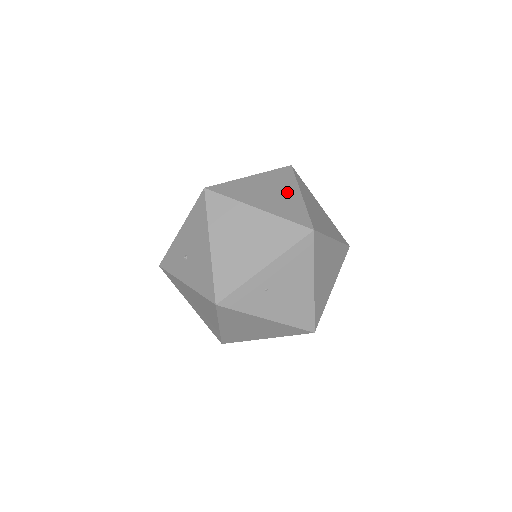
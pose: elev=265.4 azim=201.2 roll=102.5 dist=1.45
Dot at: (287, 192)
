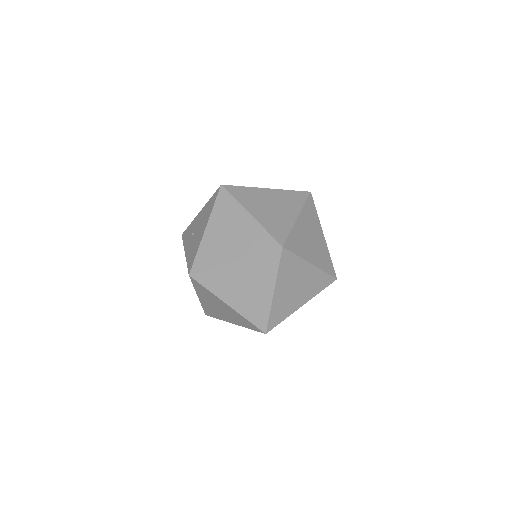
Dot at: (287, 211)
